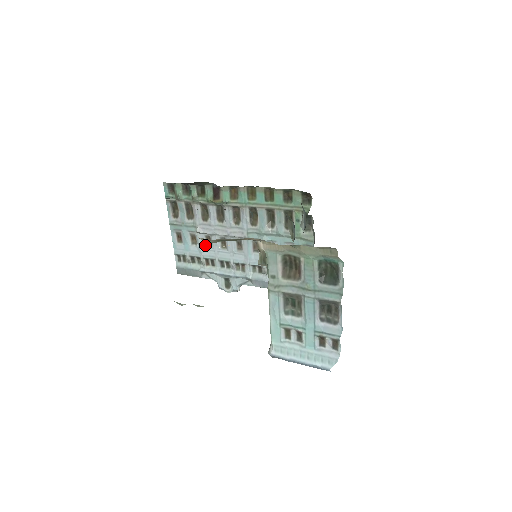
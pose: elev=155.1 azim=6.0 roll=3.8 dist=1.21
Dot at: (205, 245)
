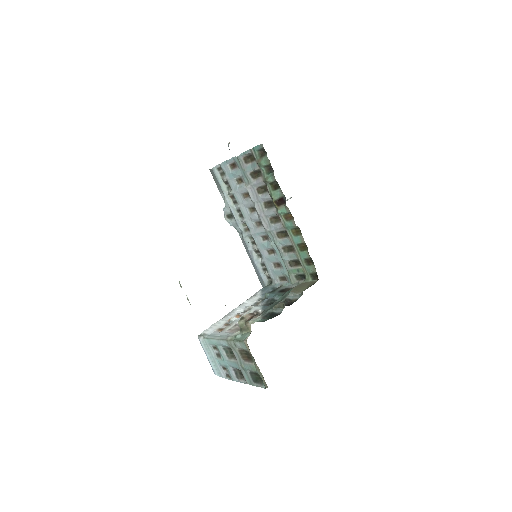
Dot at: occluded
